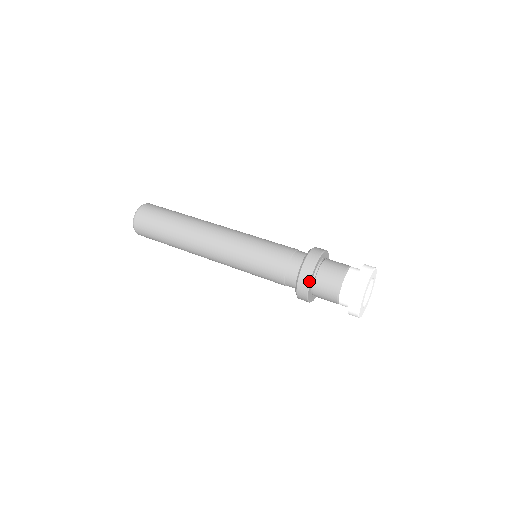
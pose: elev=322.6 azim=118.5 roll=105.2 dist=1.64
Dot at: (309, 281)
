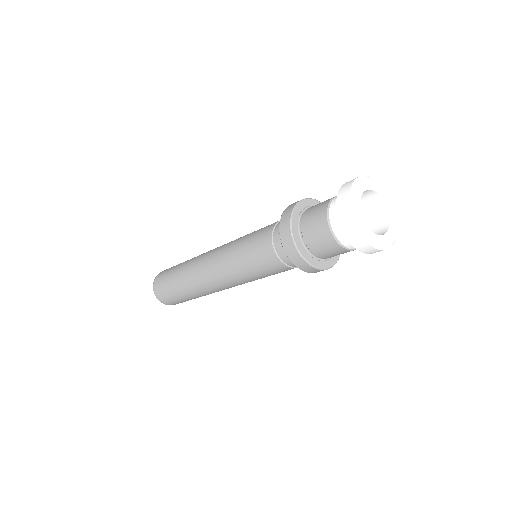
Dot at: (294, 206)
